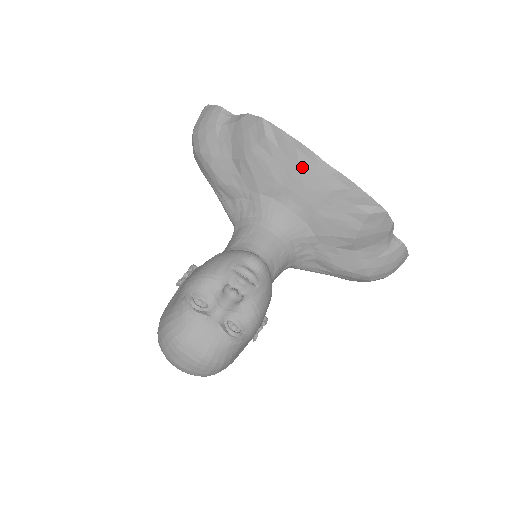
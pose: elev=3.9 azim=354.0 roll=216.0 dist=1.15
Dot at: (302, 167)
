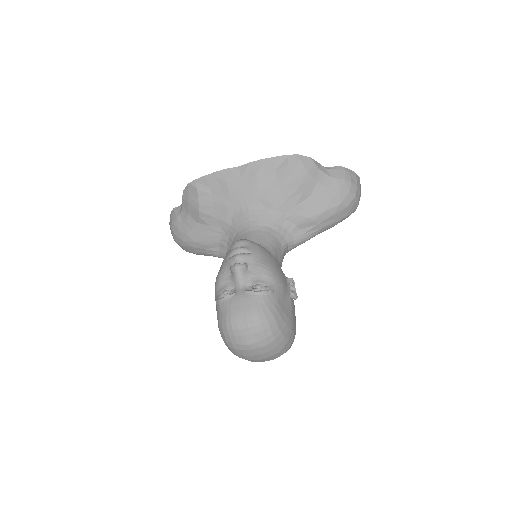
Dot at: (229, 182)
